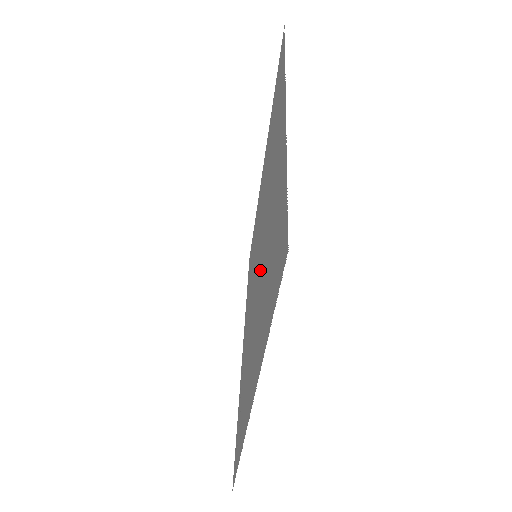
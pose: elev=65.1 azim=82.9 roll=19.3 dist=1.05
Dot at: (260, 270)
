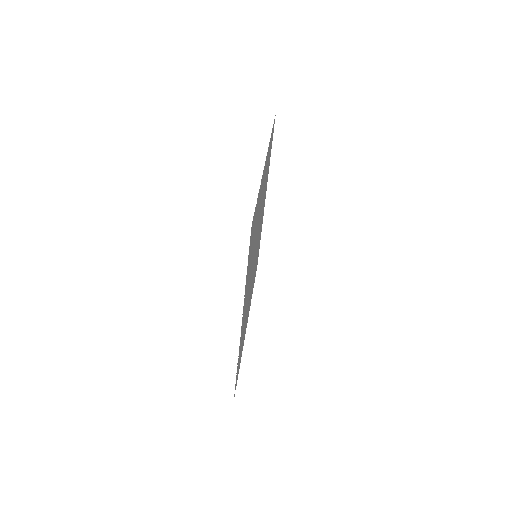
Dot at: (253, 257)
